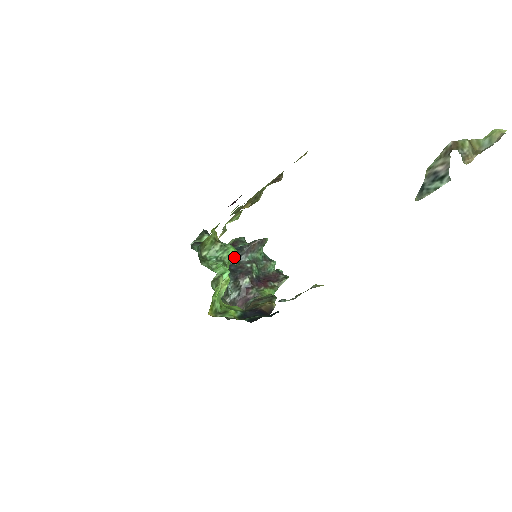
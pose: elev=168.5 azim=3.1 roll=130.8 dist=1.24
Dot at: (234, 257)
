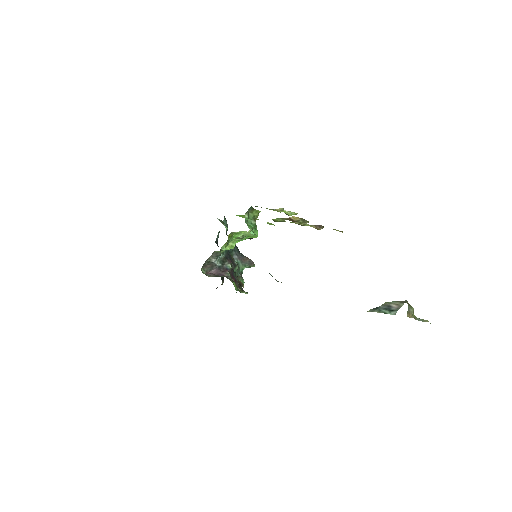
Dot at: (233, 250)
